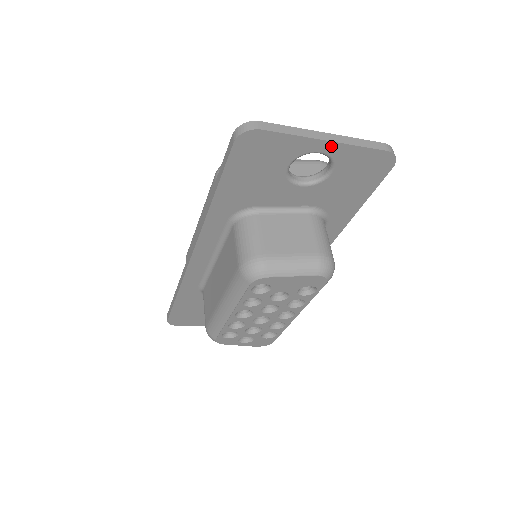
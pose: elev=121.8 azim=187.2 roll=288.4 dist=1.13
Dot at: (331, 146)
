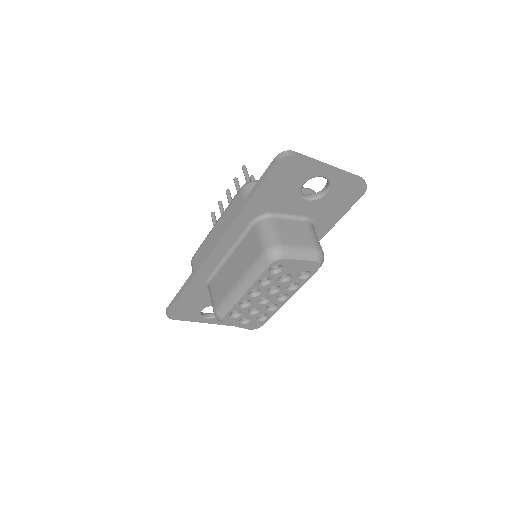
Dot at: (332, 173)
